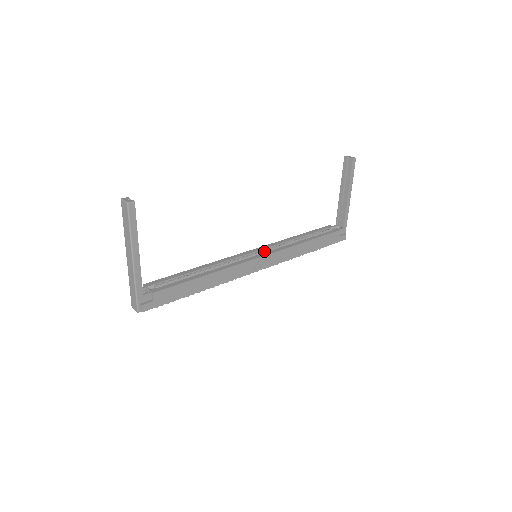
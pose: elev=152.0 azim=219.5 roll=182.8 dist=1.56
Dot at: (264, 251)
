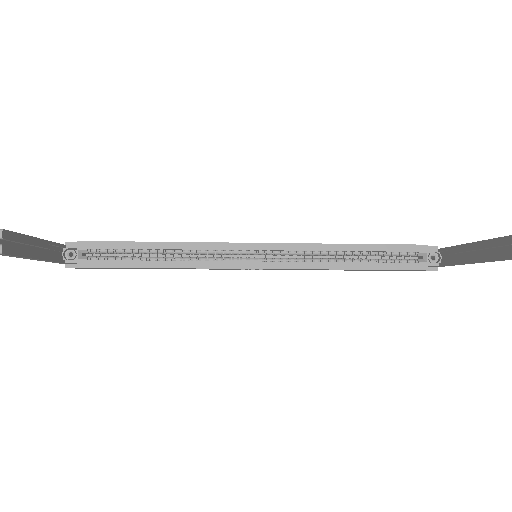
Dot at: (274, 253)
